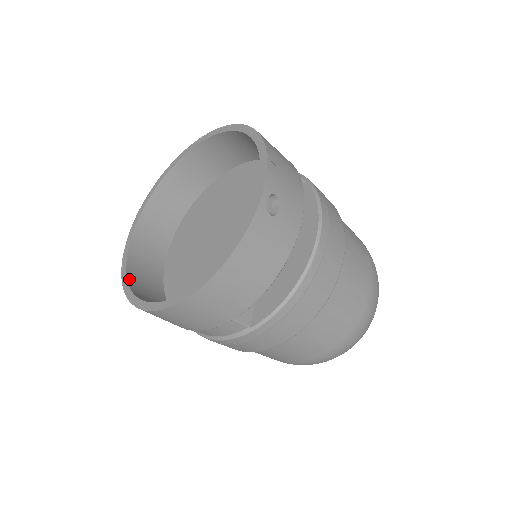
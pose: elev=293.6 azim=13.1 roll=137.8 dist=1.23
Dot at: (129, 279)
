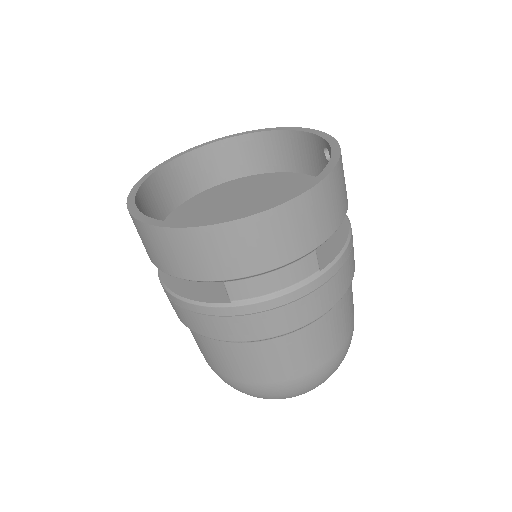
Dot at: (168, 224)
